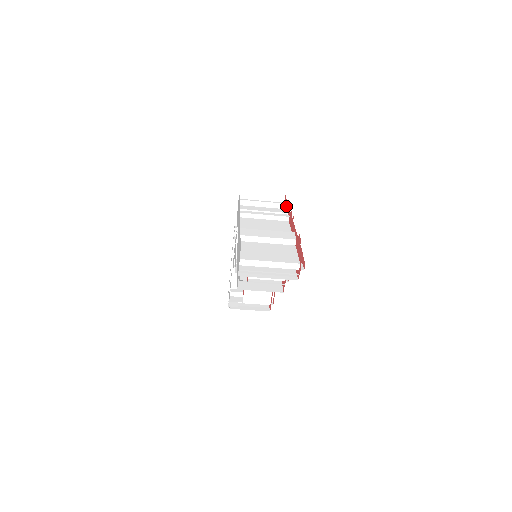
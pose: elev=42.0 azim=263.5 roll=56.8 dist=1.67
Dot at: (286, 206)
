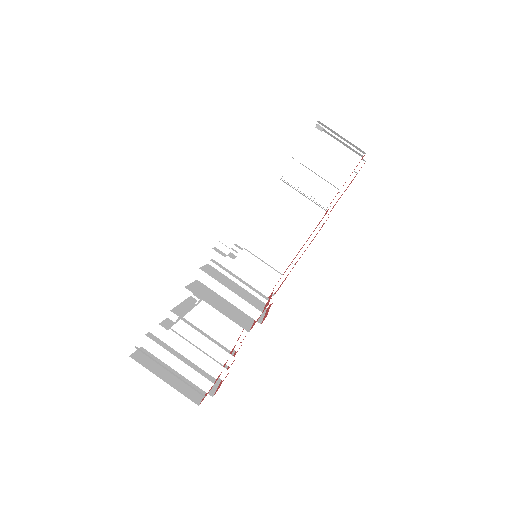
Dot at: occluded
